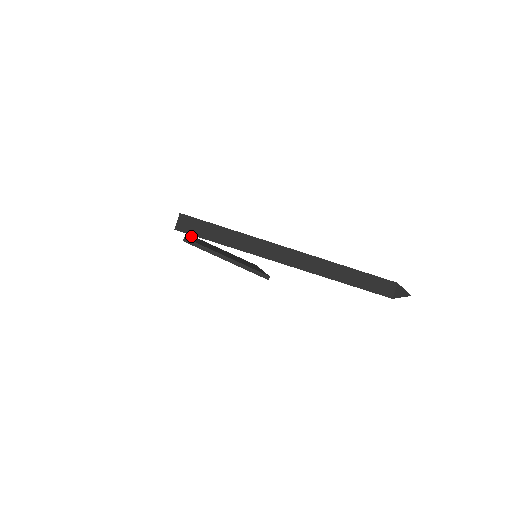
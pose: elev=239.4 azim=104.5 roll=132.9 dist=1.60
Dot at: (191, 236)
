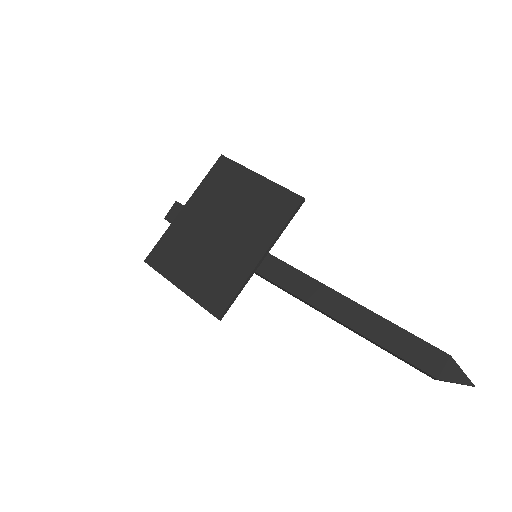
Dot at: (170, 237)
